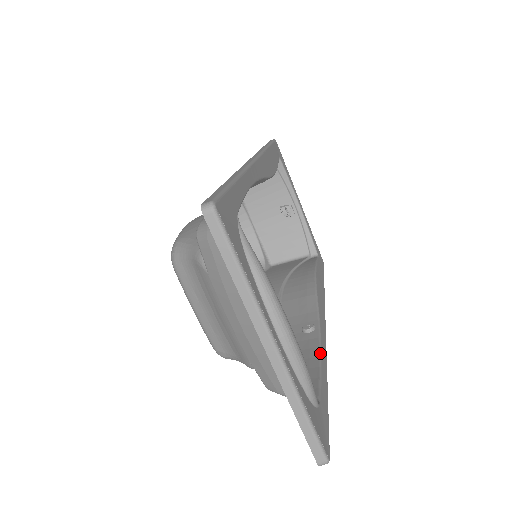
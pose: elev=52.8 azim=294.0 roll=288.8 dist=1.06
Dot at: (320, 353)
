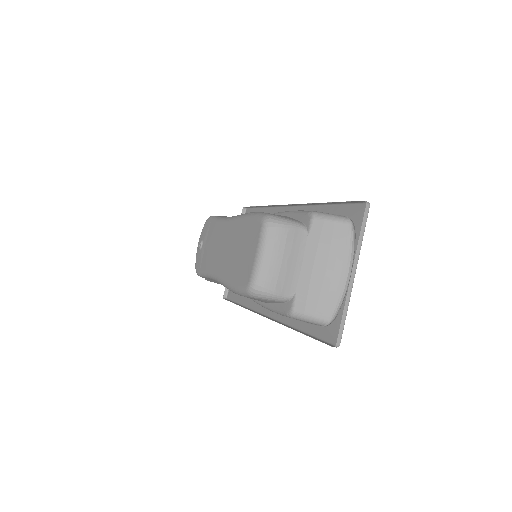
Dot at: occluded
